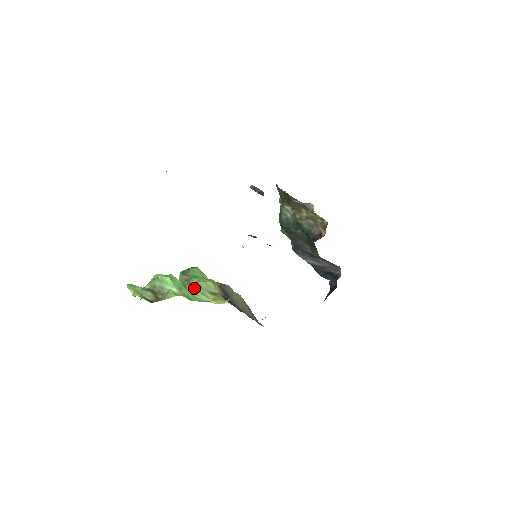
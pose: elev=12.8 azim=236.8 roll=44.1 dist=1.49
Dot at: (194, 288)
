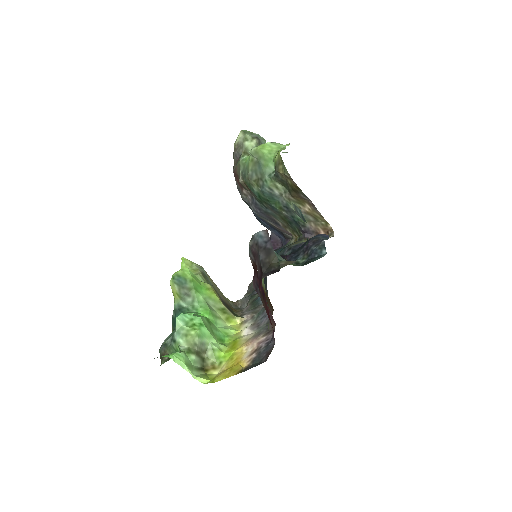
Dot at: (212, 316)
